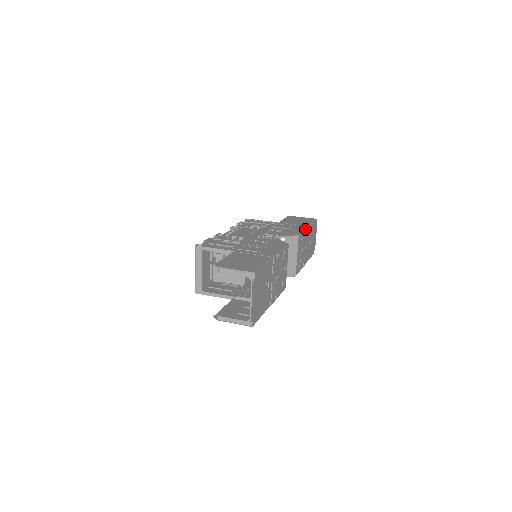
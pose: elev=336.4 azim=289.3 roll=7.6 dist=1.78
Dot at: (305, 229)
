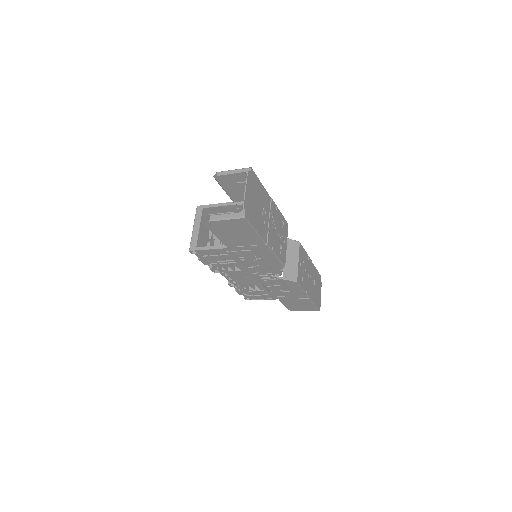
Dot at: (307, 254)
